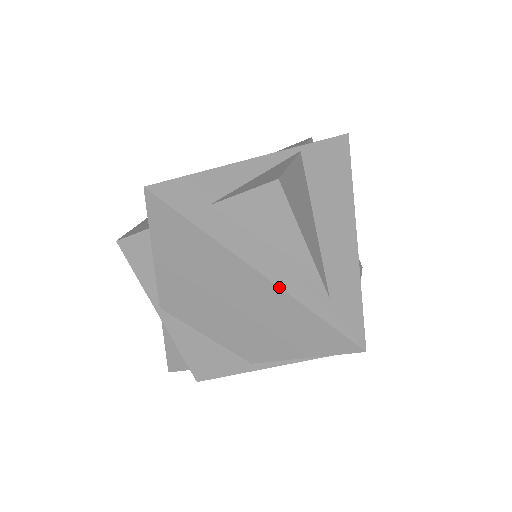
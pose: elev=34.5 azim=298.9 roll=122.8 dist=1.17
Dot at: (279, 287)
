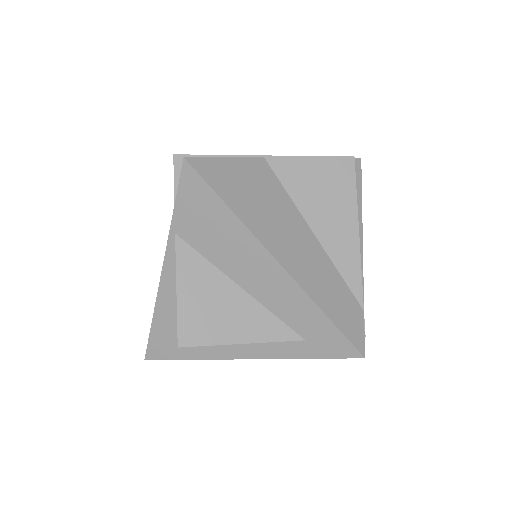
Dot at: occluded
